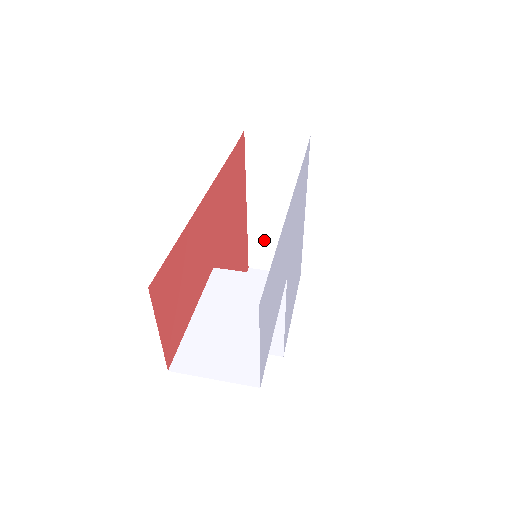
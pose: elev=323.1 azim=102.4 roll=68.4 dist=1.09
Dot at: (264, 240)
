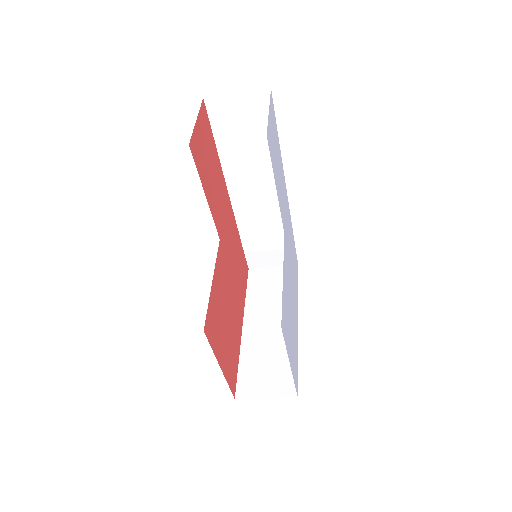
Dot at: (257, 359)
